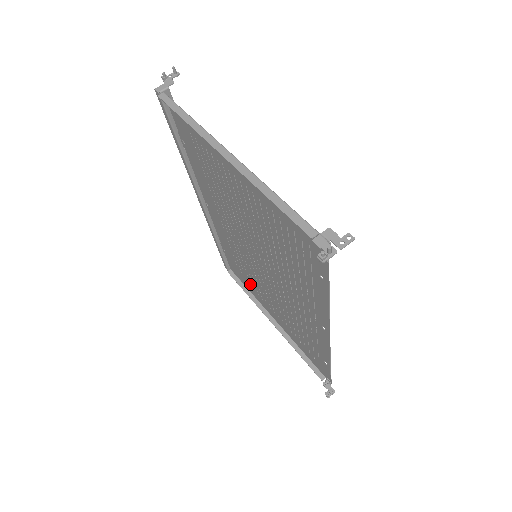
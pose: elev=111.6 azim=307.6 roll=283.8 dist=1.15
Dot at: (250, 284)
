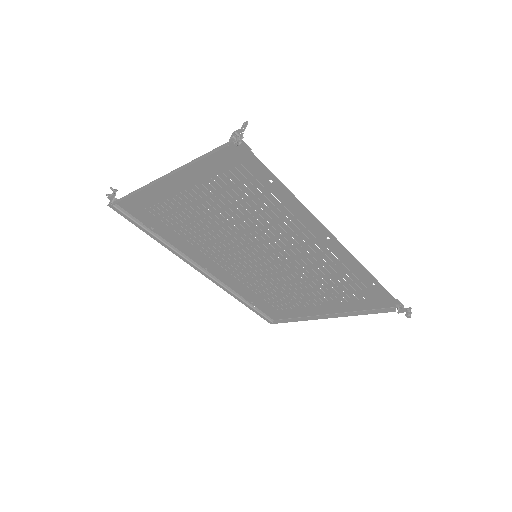
Dot at: (288, 306)
